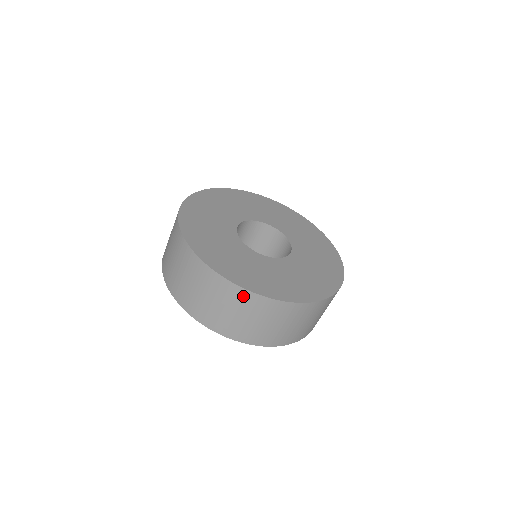
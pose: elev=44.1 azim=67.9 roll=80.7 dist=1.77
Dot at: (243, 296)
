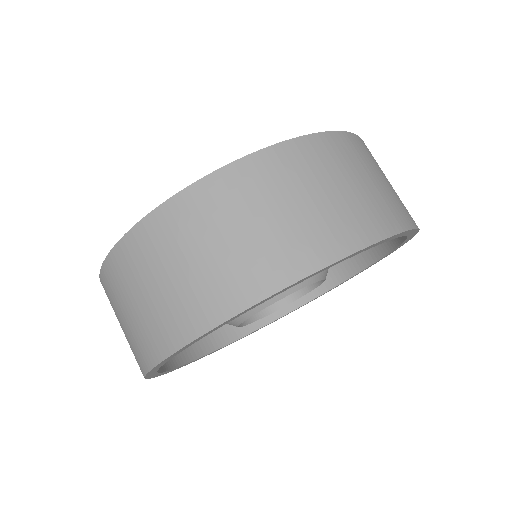
Dot at: (165, 222)
